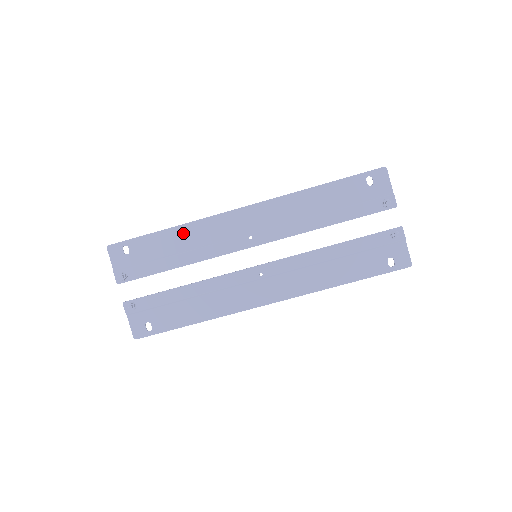
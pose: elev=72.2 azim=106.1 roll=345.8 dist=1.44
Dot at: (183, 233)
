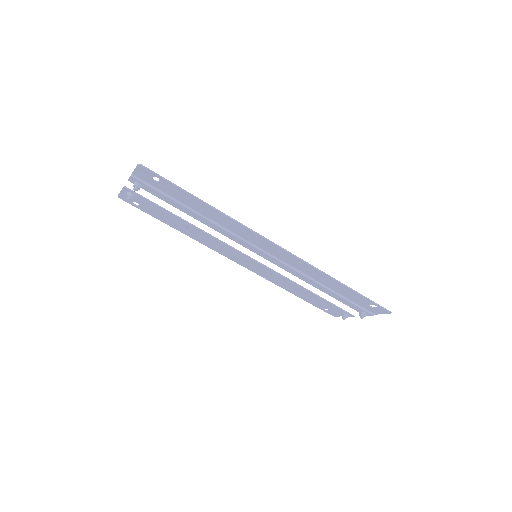
Dot at: (218, 215)
